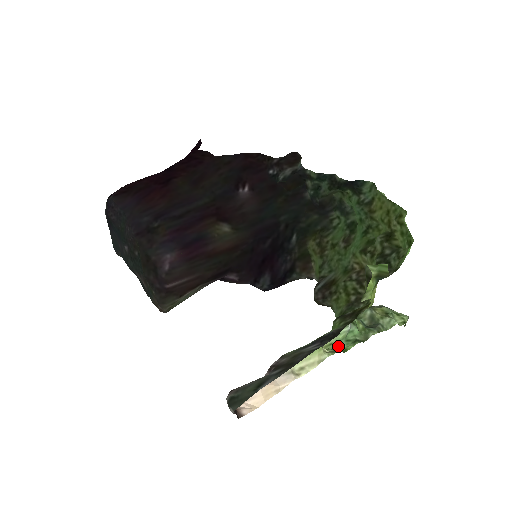
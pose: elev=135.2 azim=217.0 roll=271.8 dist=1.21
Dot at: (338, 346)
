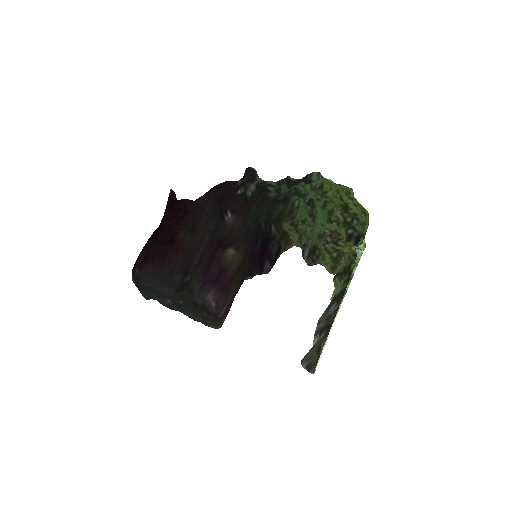
Dot at: occluded
